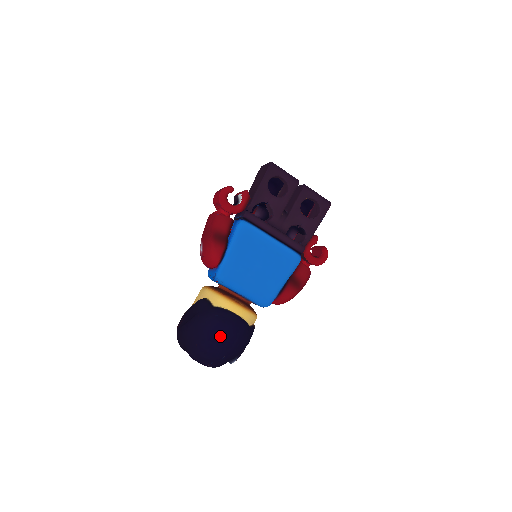
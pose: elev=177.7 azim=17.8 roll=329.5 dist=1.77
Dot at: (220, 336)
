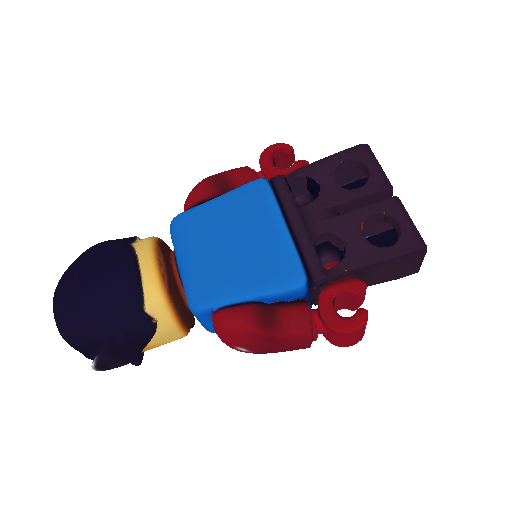
Dot at: (91, 273)
